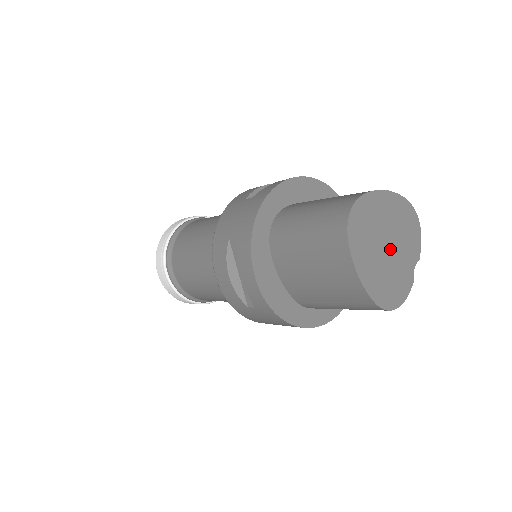
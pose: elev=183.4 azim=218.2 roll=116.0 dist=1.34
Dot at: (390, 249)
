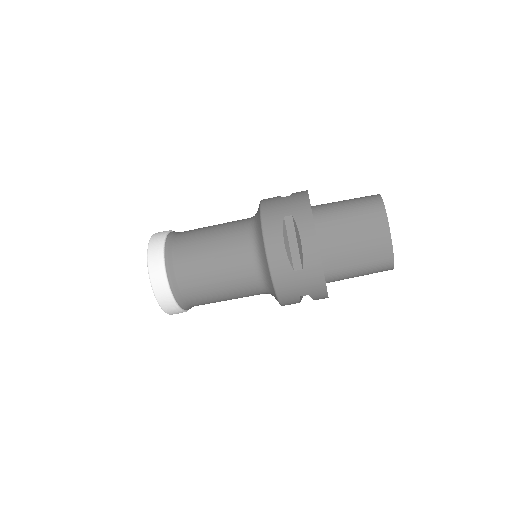
Dot at: occluded
